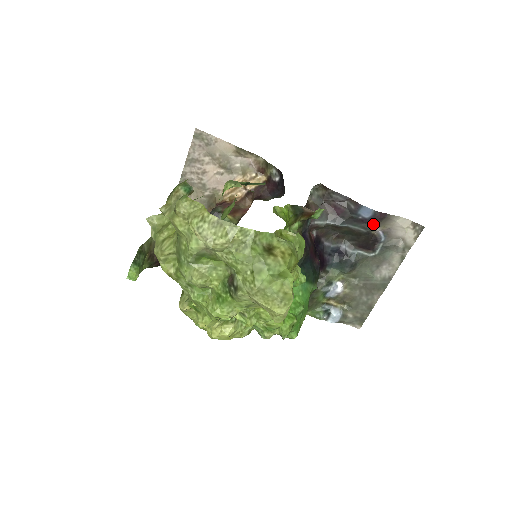
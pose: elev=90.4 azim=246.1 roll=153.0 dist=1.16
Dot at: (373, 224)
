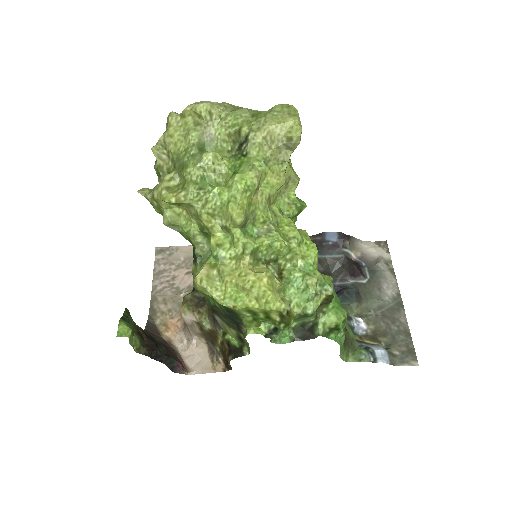
Dot at: (345, 246)
